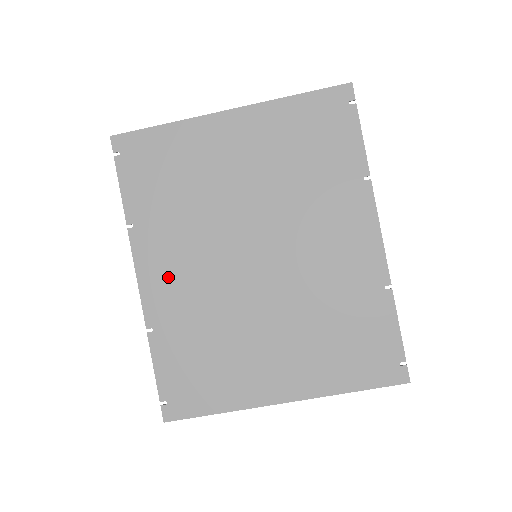
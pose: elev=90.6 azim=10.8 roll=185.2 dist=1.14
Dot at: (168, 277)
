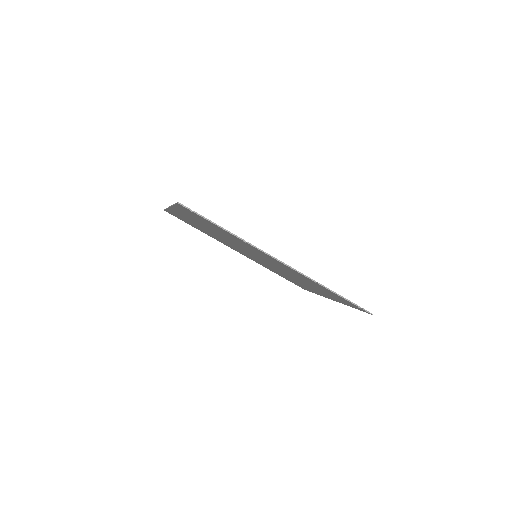
Dot at: (244, 254)
